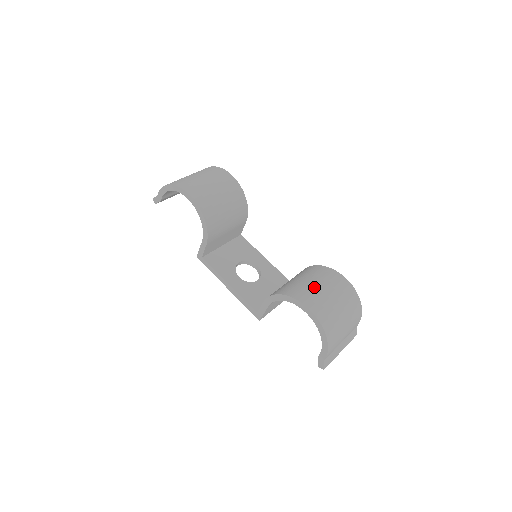
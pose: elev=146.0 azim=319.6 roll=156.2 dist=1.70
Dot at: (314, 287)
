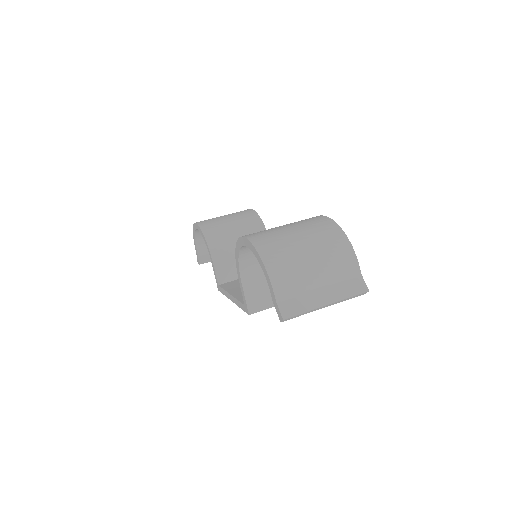
Dot at: occluded
